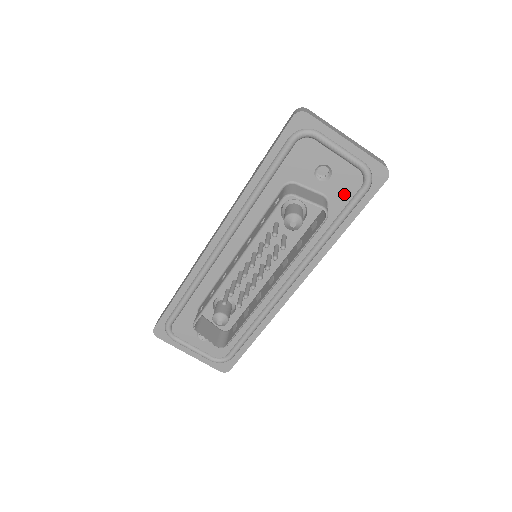
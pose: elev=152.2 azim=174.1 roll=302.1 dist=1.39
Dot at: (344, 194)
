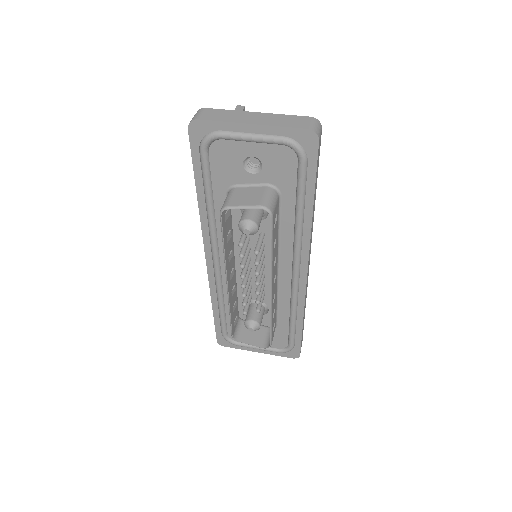
Dot at: (287, 174)
